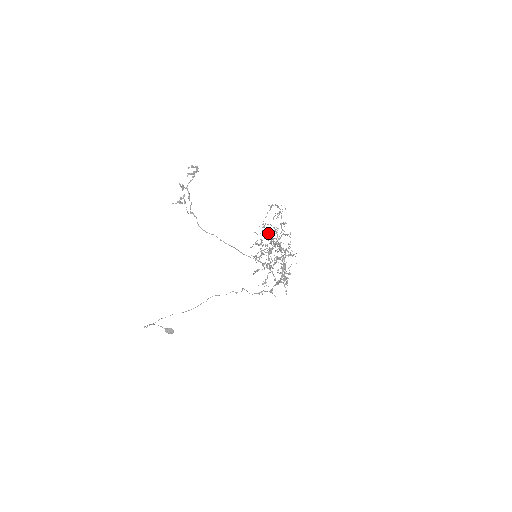
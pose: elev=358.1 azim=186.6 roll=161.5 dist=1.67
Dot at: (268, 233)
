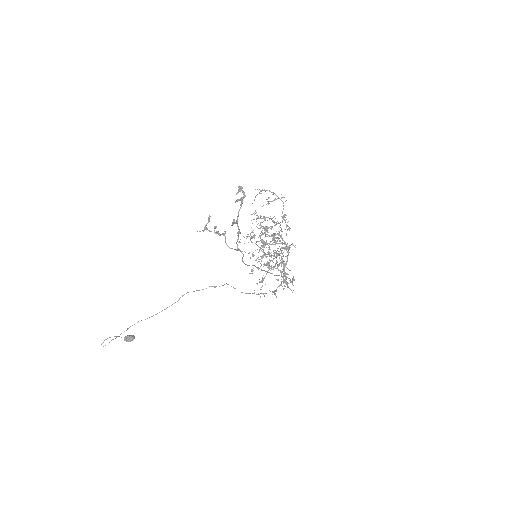
Dot at: (265, 226)
